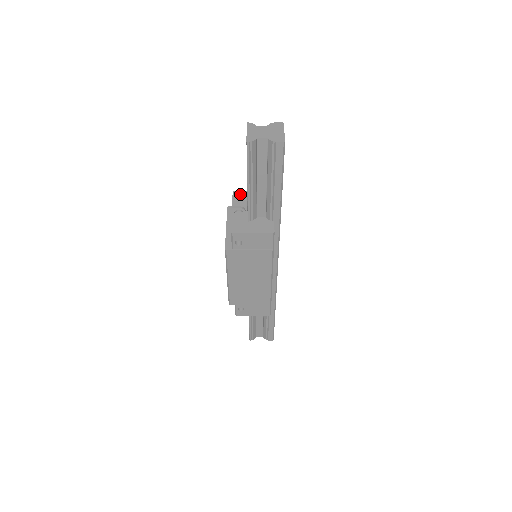
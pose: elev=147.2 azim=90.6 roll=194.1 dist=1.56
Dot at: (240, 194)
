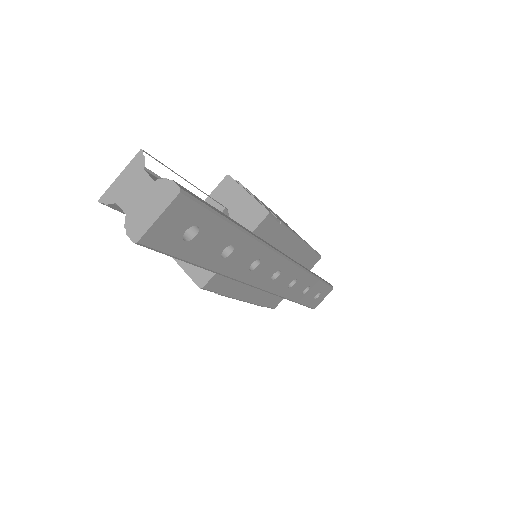
Dot at: (229, 188)
